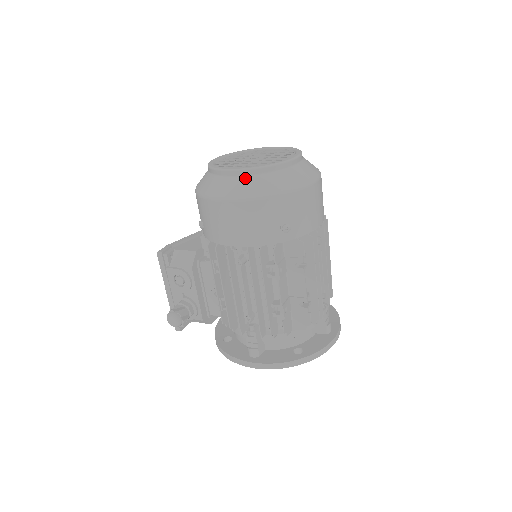
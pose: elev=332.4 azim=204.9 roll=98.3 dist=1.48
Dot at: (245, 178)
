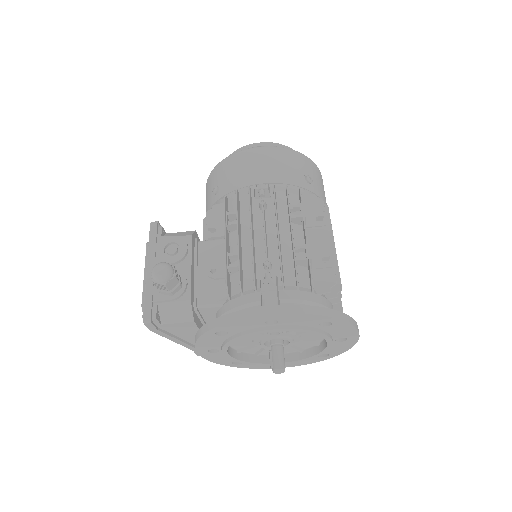
Dot at: occluded
